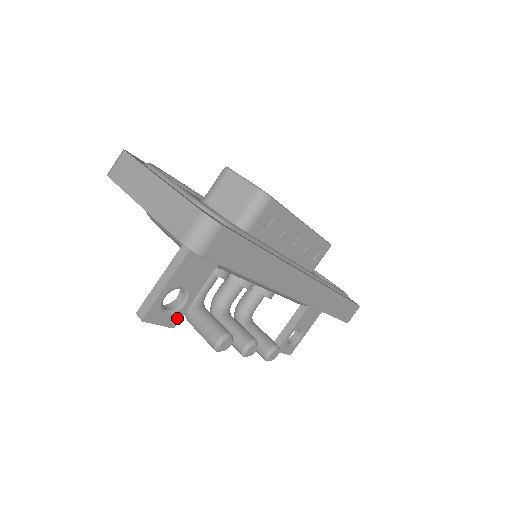
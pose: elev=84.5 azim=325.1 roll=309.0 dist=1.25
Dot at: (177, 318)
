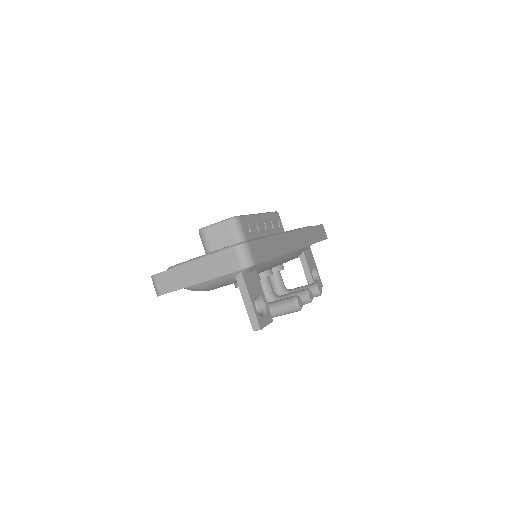
Dot at: (269, 314)
